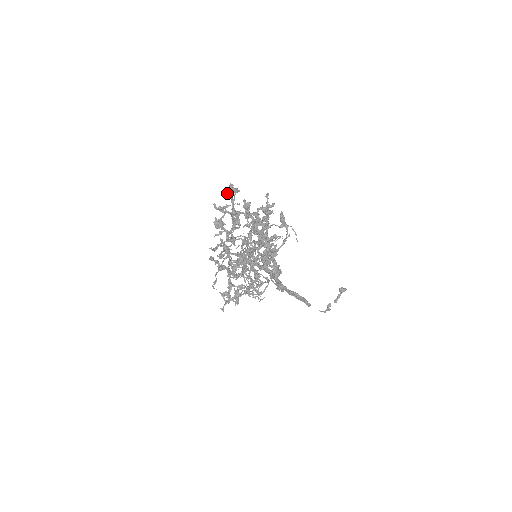
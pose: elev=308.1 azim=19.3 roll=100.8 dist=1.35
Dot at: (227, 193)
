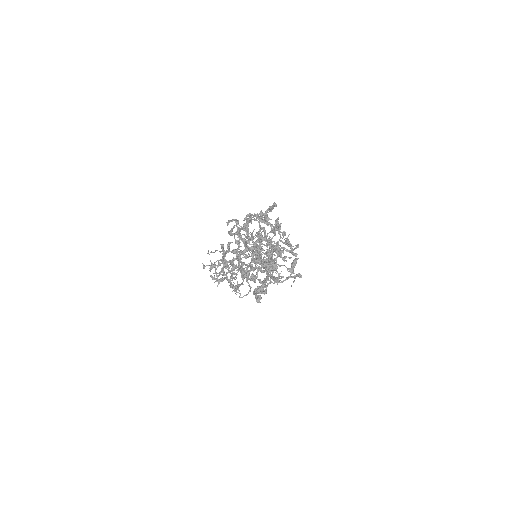
Dot at: (271, 209)
